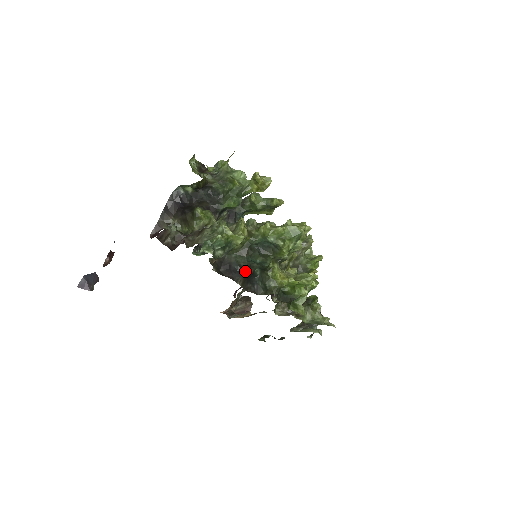
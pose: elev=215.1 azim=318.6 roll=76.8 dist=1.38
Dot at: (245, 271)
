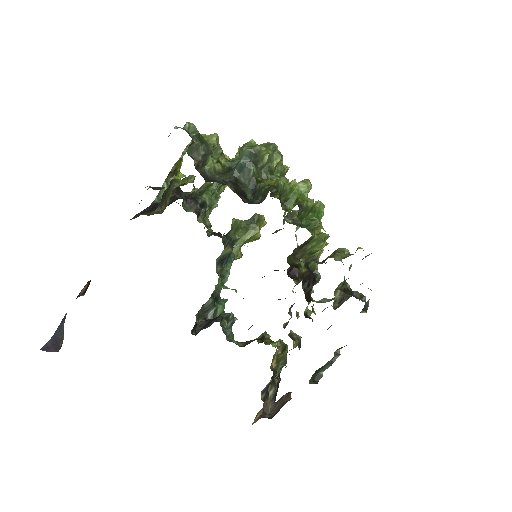
Dot at: (234, 184)
